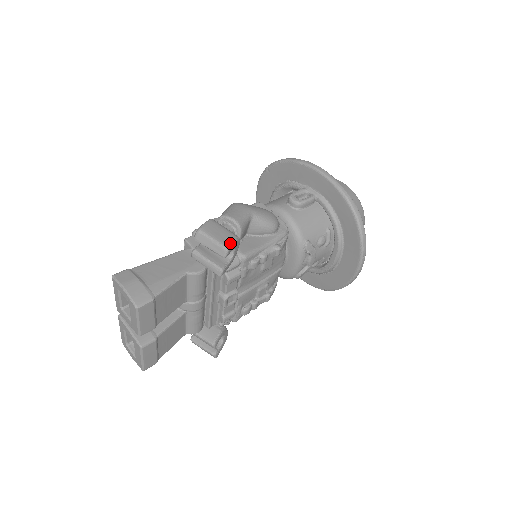
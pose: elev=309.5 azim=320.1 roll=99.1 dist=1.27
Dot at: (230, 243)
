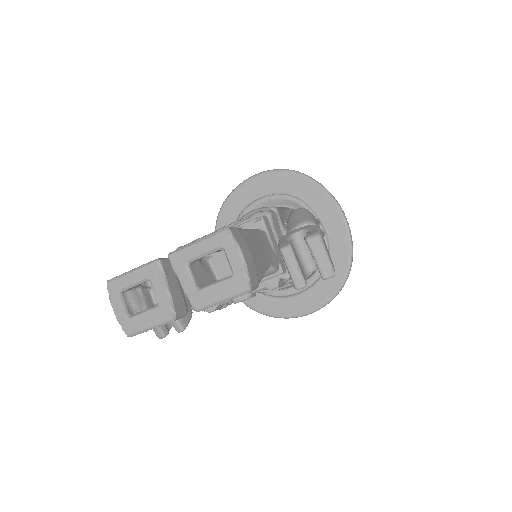
Dot at: occluded
